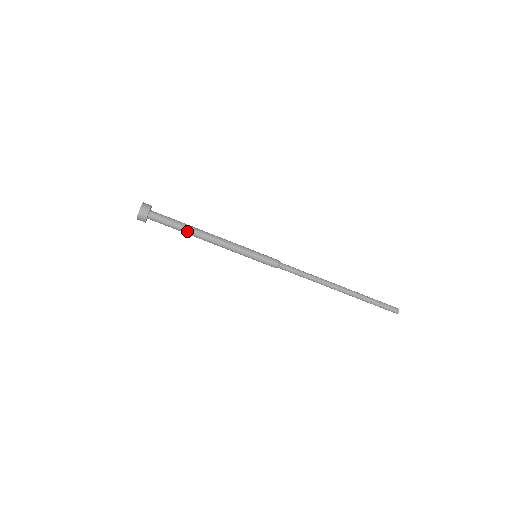
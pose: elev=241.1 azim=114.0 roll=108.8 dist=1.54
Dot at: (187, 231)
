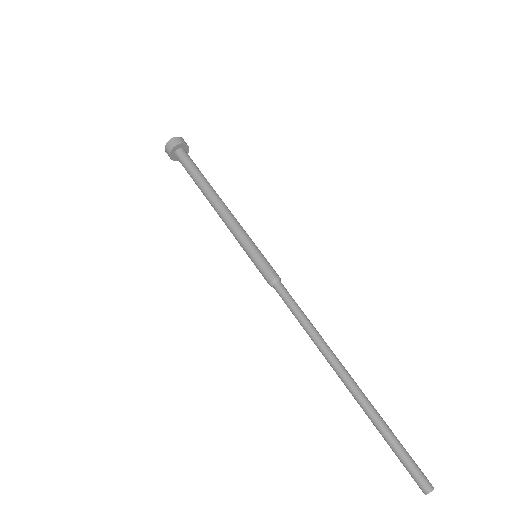
Dot at: (203, 182)
